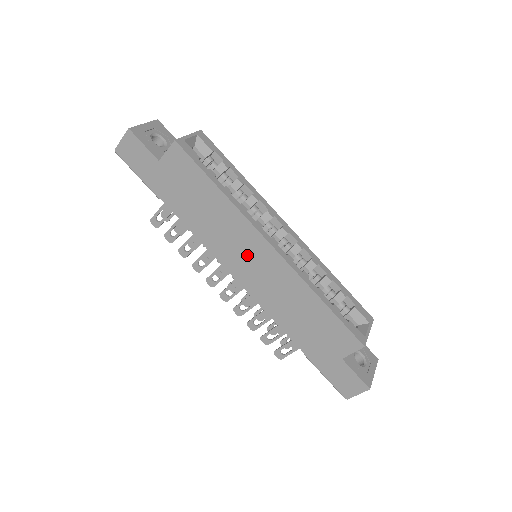
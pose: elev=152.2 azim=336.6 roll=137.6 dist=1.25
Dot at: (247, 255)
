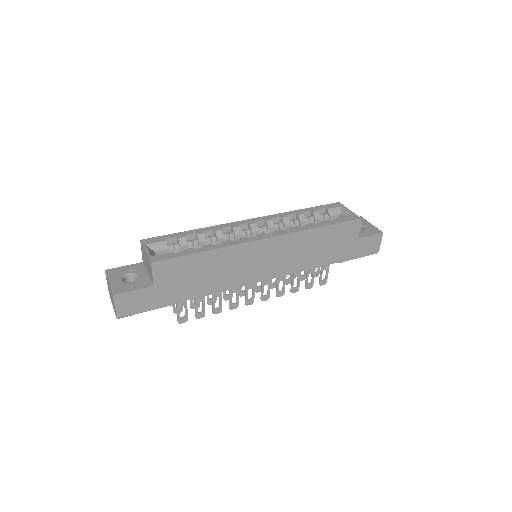
Dot at: (259, 261)
